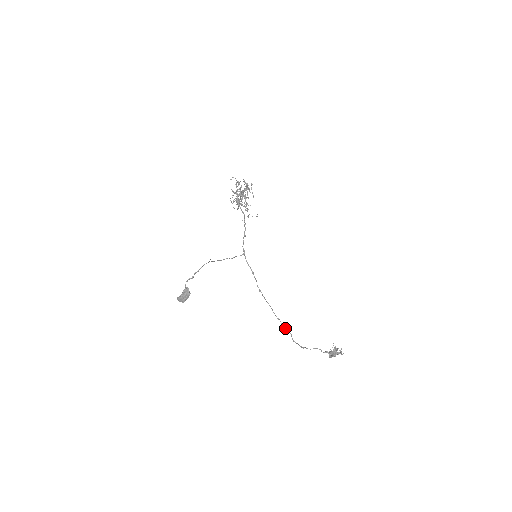
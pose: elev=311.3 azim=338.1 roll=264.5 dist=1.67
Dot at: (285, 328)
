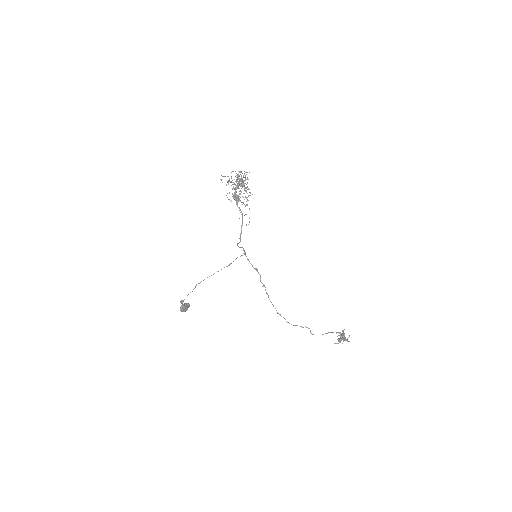
Dot at: (287, 322)
